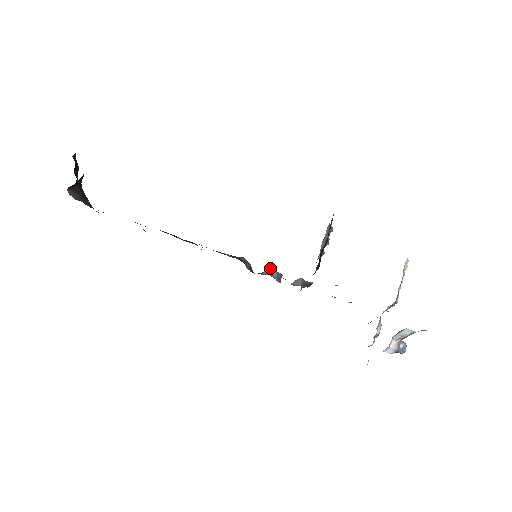
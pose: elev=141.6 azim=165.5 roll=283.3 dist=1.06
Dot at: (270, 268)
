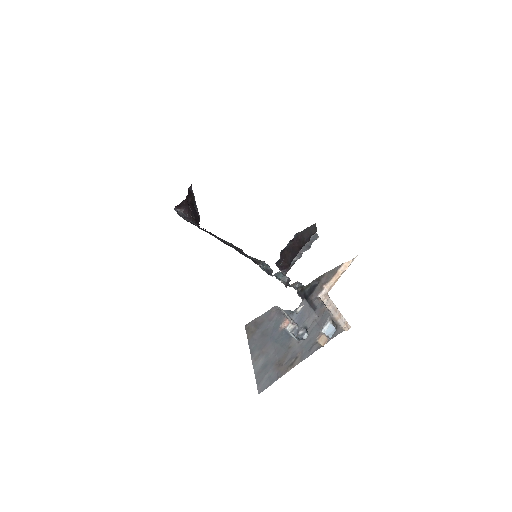
Dot at: (279, 271)
